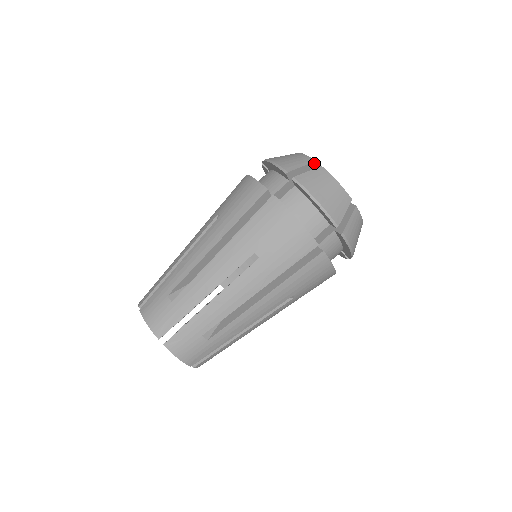
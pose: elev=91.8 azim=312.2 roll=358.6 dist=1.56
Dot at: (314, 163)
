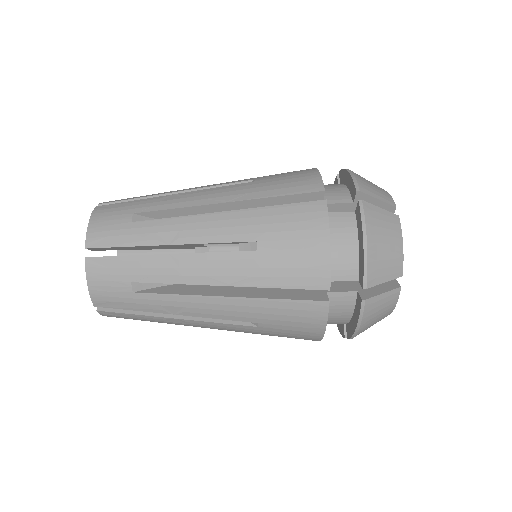
Dot at: occluded
